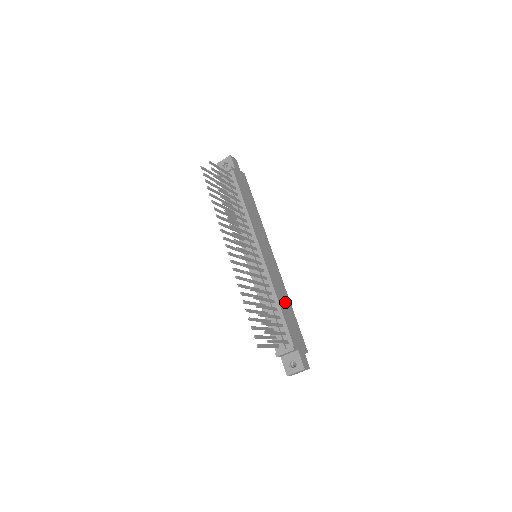
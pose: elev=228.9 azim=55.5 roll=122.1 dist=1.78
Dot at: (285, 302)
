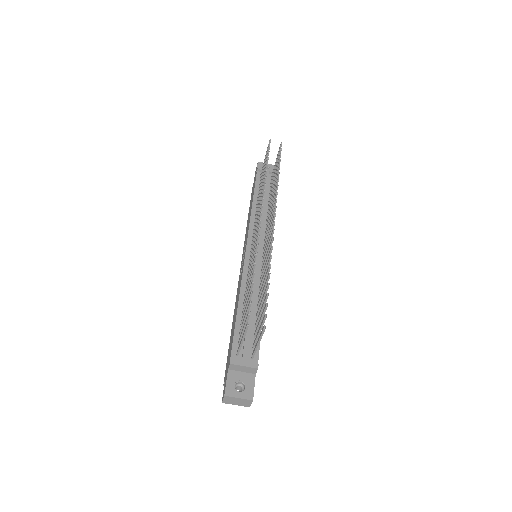
Dot at: occluded
